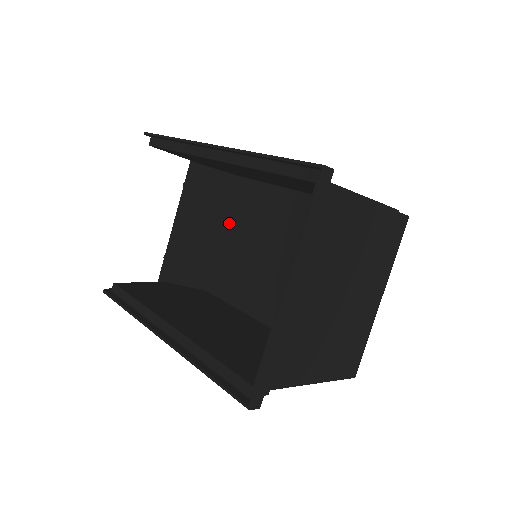
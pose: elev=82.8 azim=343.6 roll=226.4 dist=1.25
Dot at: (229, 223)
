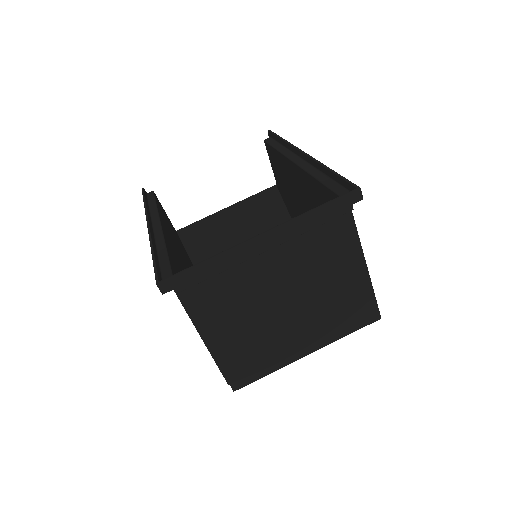
Dot at: occluded
